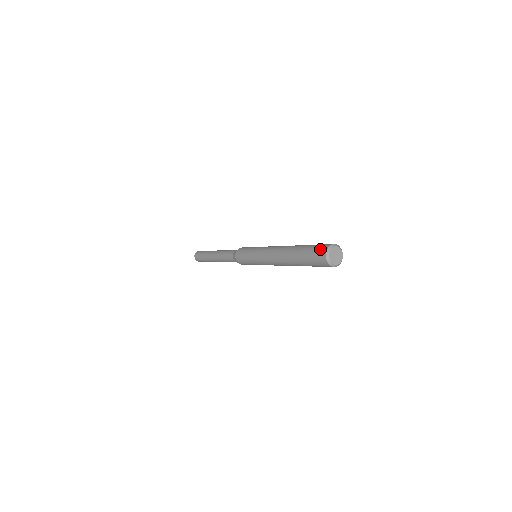
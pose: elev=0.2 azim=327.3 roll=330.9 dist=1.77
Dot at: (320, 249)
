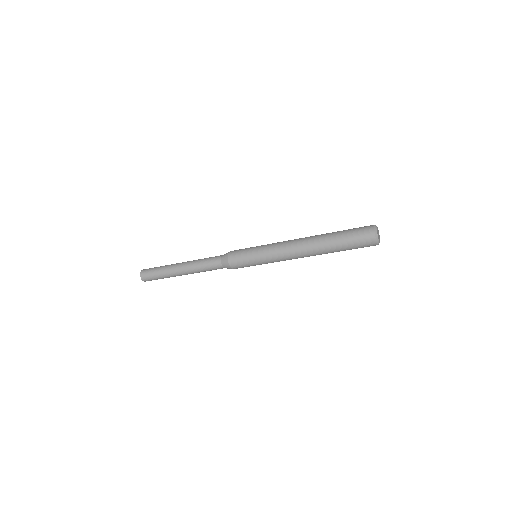
Dot at: occluded
